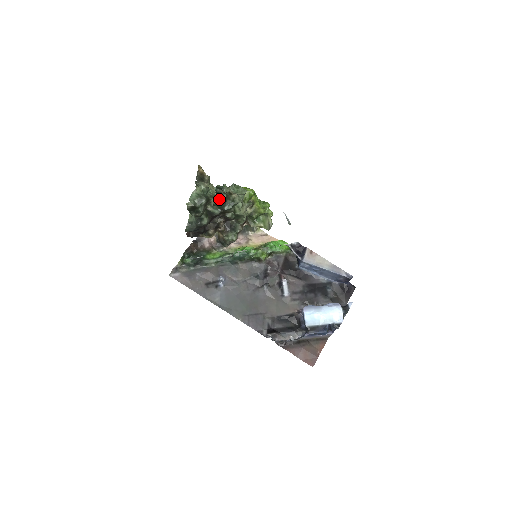
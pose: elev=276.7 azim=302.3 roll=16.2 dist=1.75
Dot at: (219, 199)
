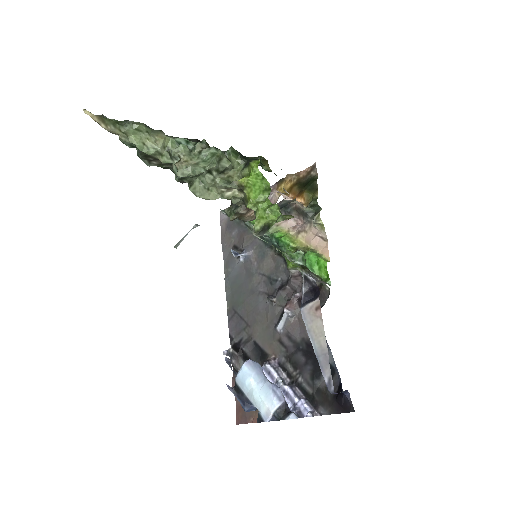
Dot at: (179, 159)
